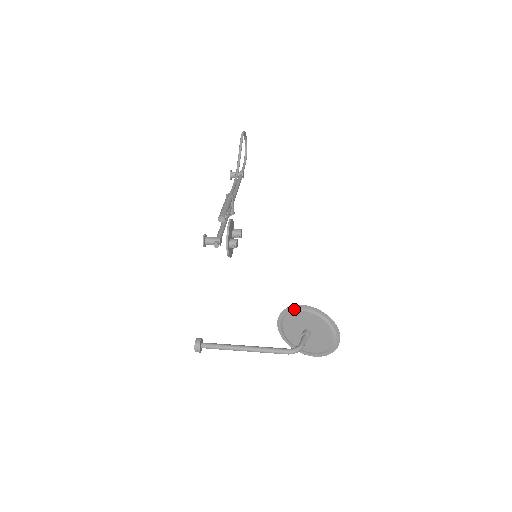
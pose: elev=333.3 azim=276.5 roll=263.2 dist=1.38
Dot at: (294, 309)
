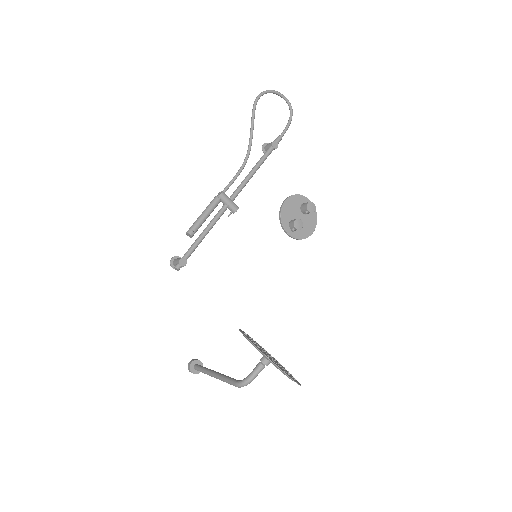
Dot at: occluded
